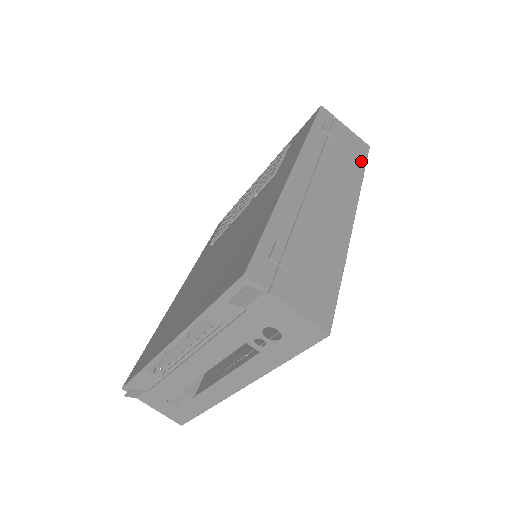
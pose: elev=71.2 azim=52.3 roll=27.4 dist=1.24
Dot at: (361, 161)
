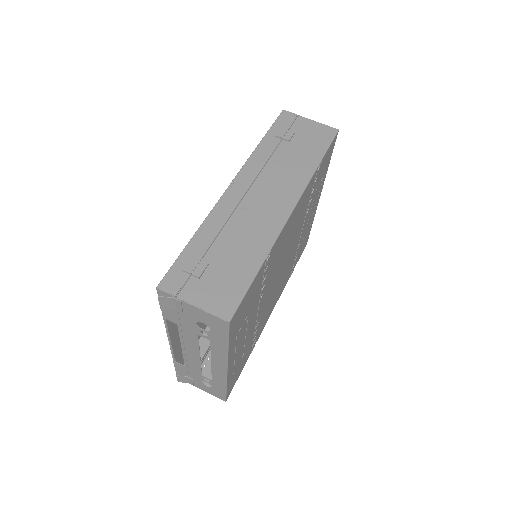
Dot at: (320, 150)
